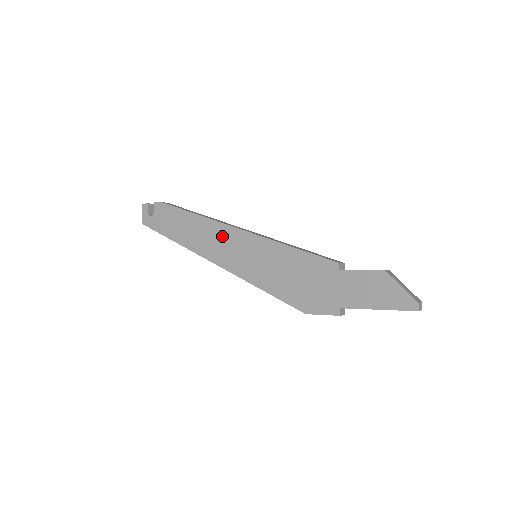
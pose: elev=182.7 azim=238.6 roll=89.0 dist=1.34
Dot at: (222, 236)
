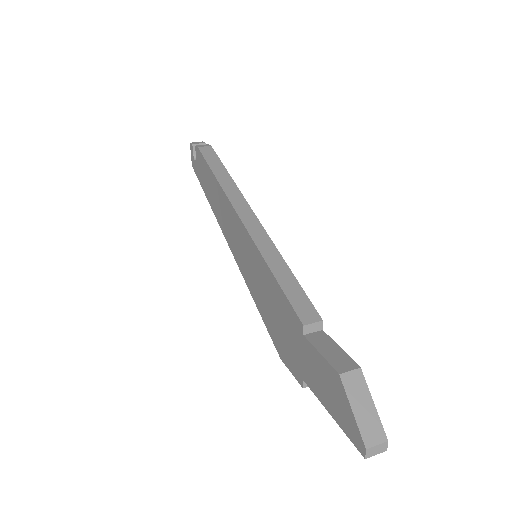
Dot at: (230, 217)
